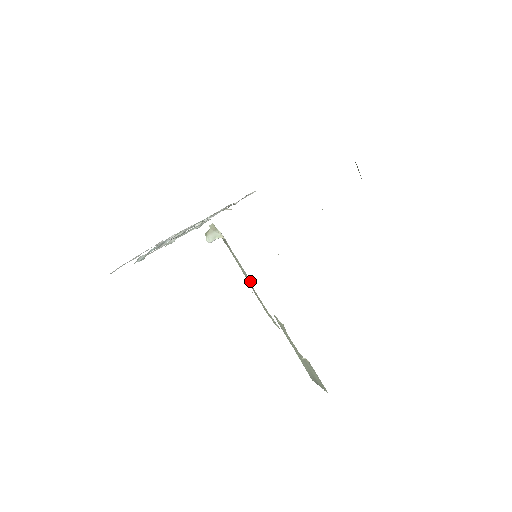
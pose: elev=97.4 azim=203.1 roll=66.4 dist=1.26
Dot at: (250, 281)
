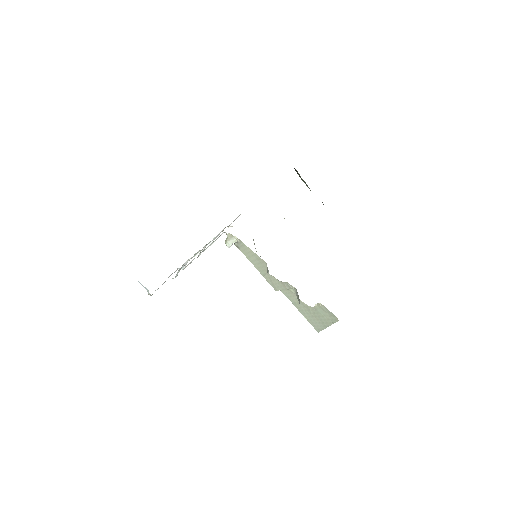
Dot at: (265, 265)
